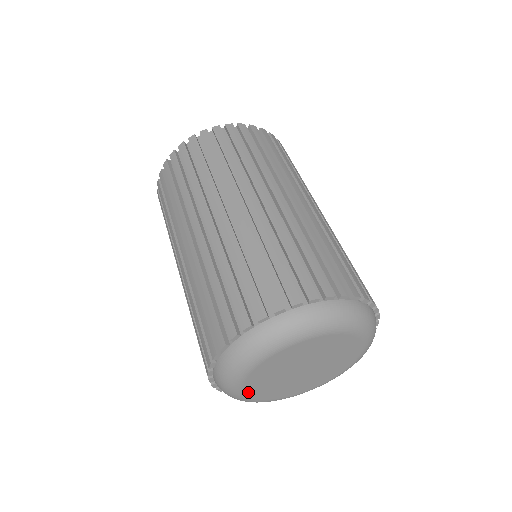
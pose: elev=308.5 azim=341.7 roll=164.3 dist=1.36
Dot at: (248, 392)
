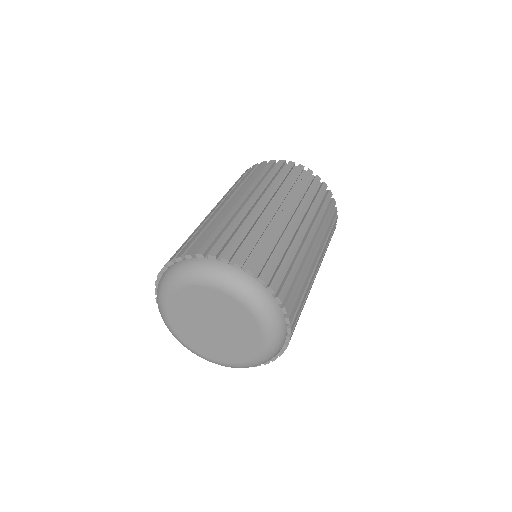
Dot at: (172, 299)
